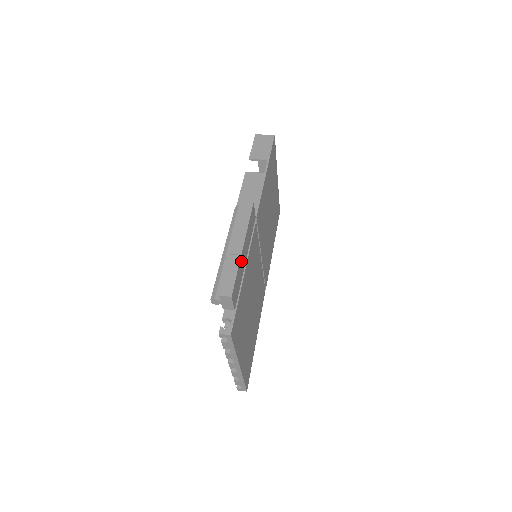
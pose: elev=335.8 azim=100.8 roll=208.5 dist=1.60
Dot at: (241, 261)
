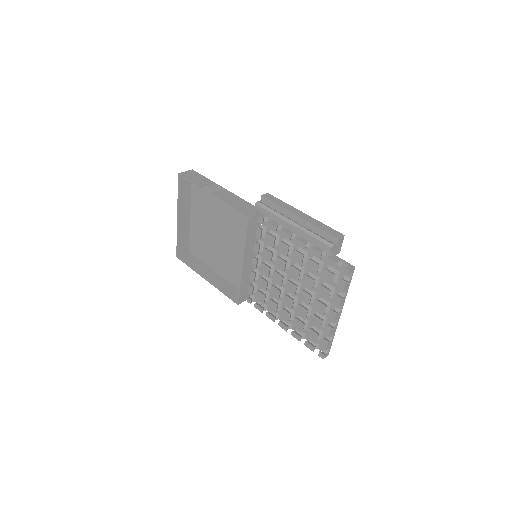
Dot at: occluded
